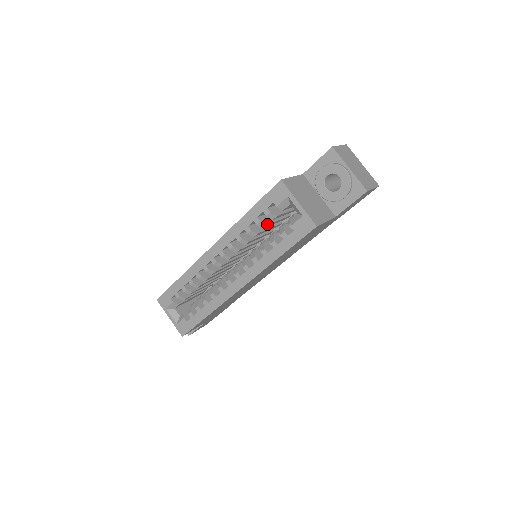
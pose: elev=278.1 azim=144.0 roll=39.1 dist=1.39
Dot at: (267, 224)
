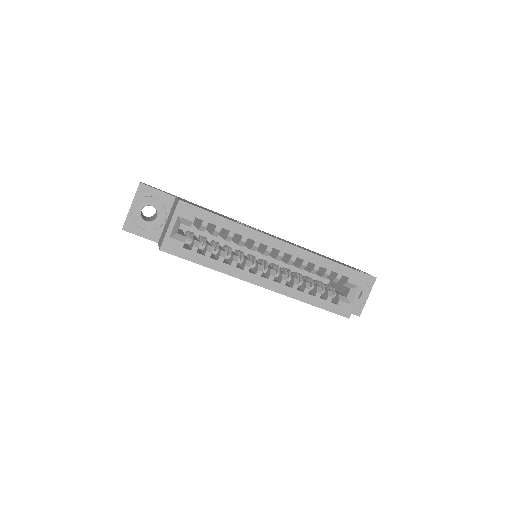
Dot at: (325, 278)
